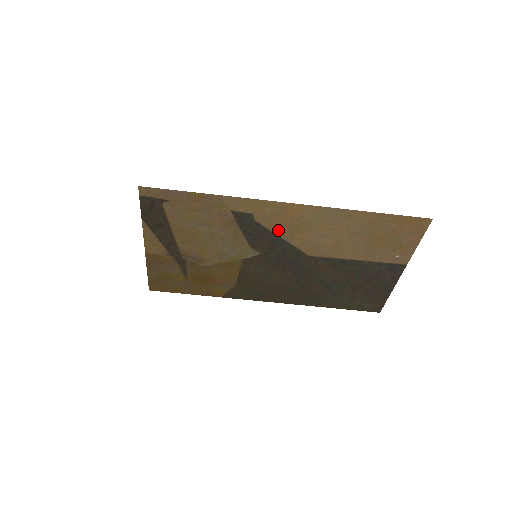
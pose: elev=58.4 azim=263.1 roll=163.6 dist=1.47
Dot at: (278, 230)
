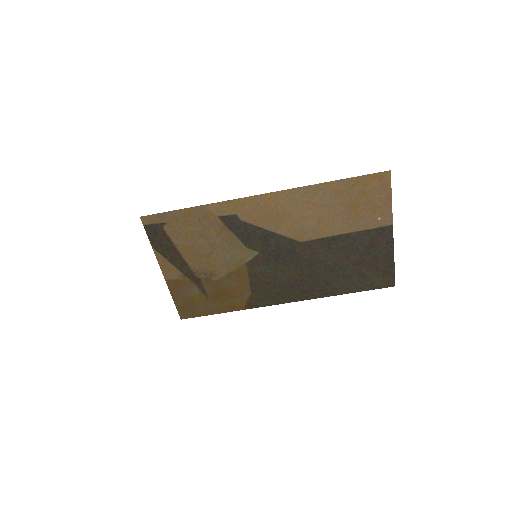
Dot at: (264, 224)
